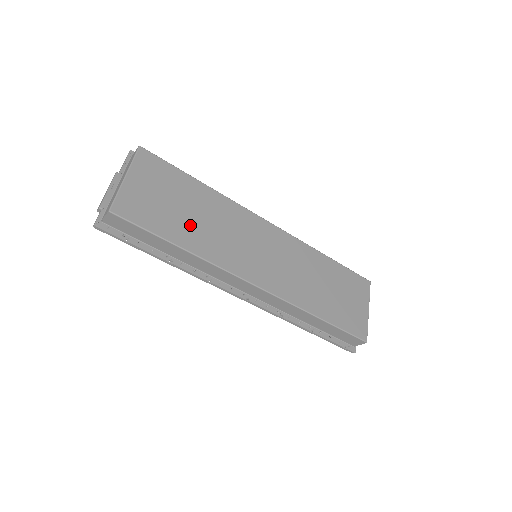
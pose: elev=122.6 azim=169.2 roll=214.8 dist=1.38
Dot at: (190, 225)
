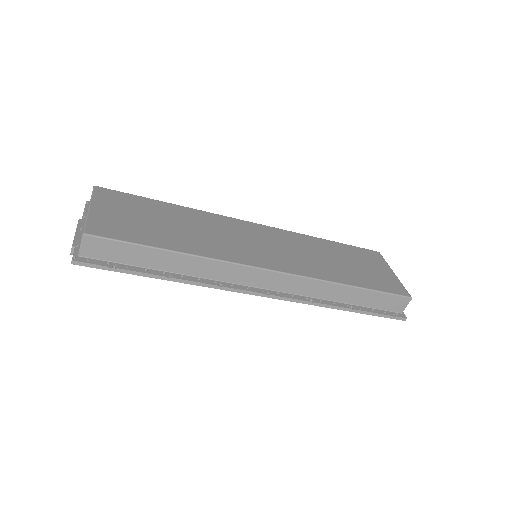
Dot at: (175, 234)
